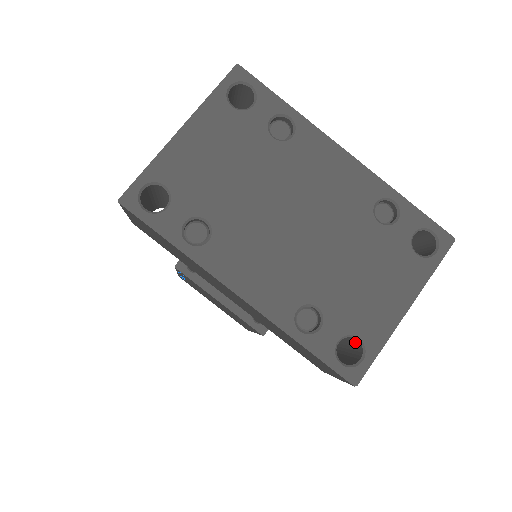
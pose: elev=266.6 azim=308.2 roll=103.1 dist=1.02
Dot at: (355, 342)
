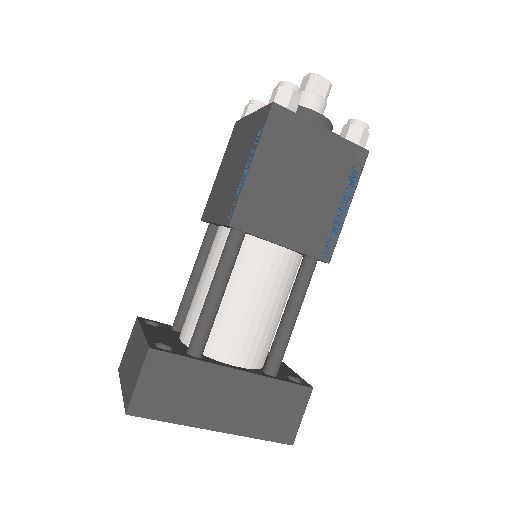
Dot at: occluded
